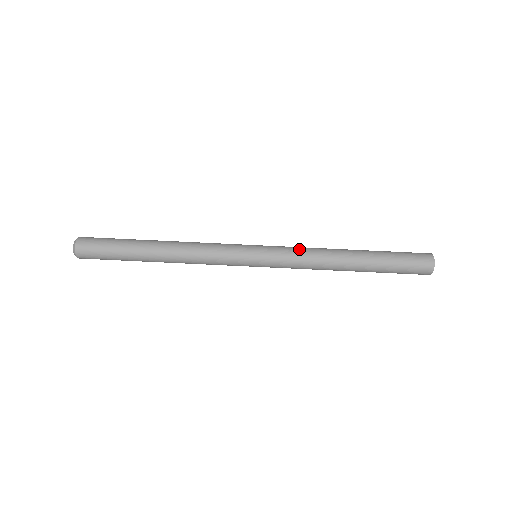
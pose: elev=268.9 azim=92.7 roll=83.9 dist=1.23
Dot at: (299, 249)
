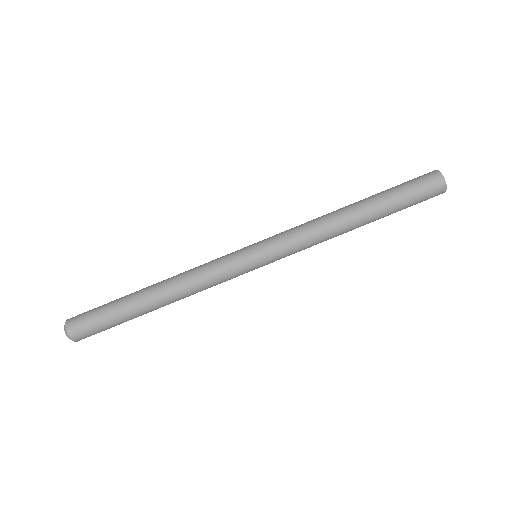
Dot at: (301, 238)
